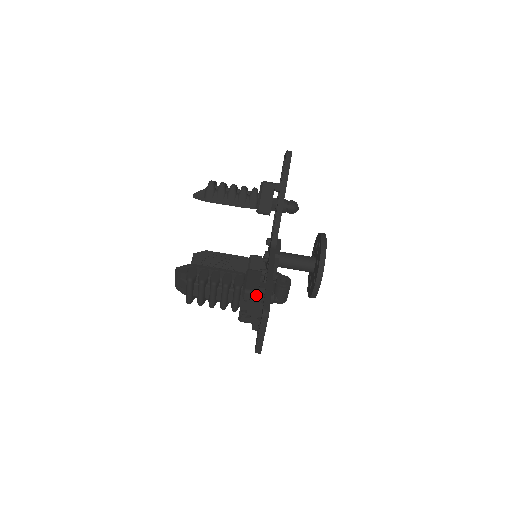
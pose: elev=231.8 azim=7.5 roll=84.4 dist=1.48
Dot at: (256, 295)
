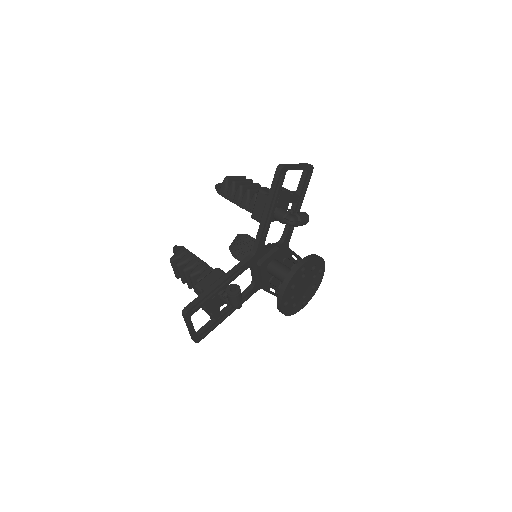
Dot at: occluded
